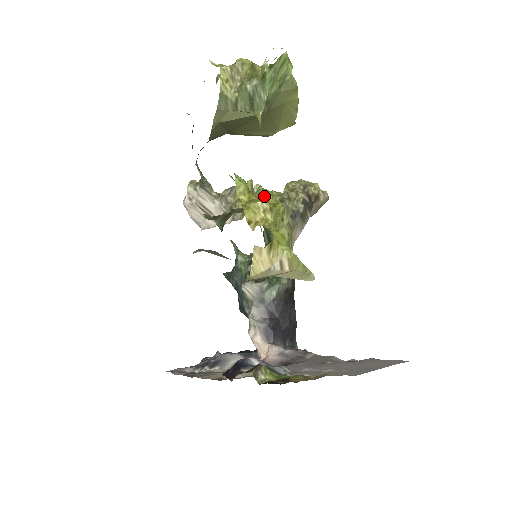
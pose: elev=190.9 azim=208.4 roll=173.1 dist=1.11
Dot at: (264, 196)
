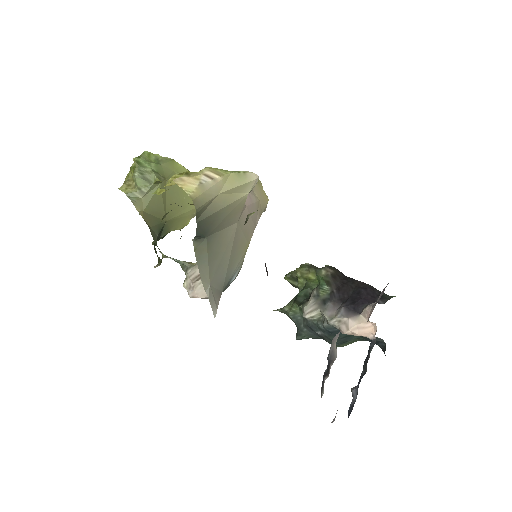
Dot at: occluded
